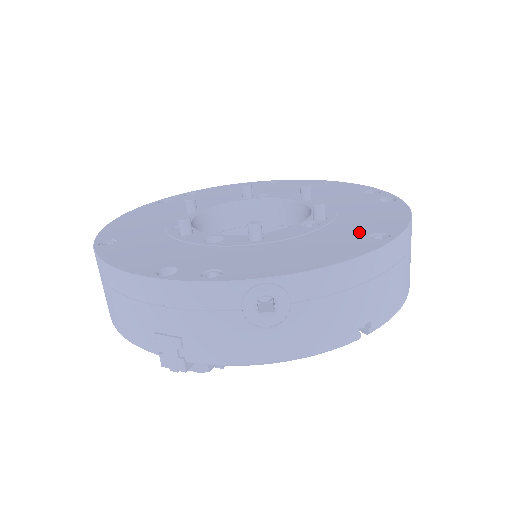
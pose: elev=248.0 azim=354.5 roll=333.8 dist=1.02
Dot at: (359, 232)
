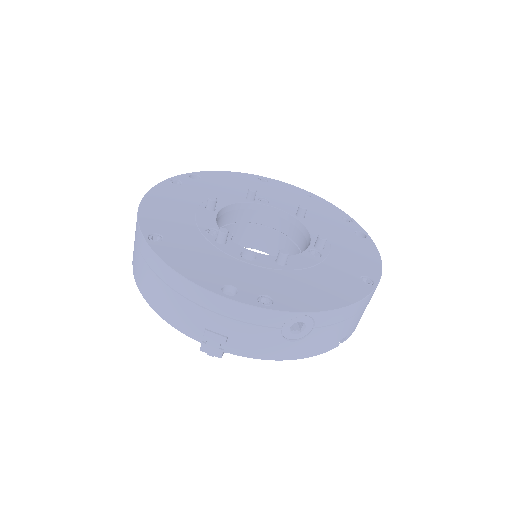
Dot at: (352, 272)
